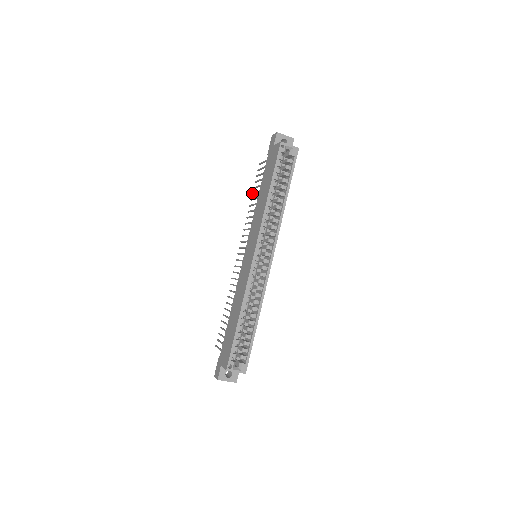
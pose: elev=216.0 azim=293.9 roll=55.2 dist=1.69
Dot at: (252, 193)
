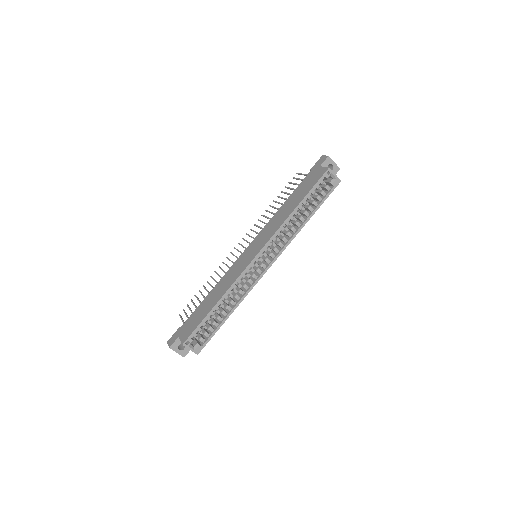
Dot at: (278, 196)
